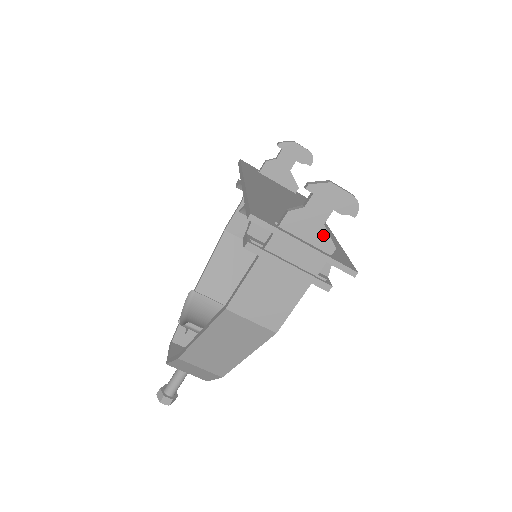
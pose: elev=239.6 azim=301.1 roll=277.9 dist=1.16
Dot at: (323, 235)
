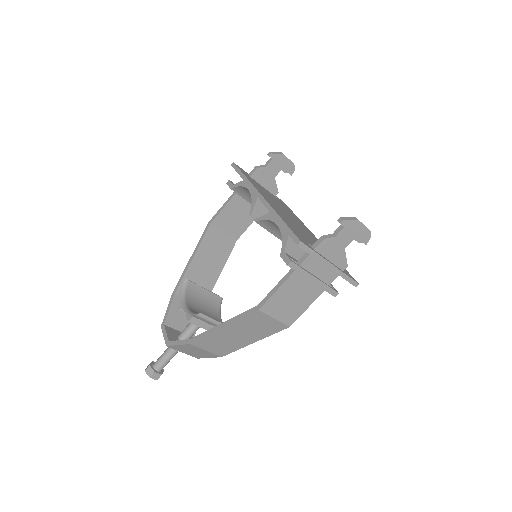
Dot at: (342, 256)
